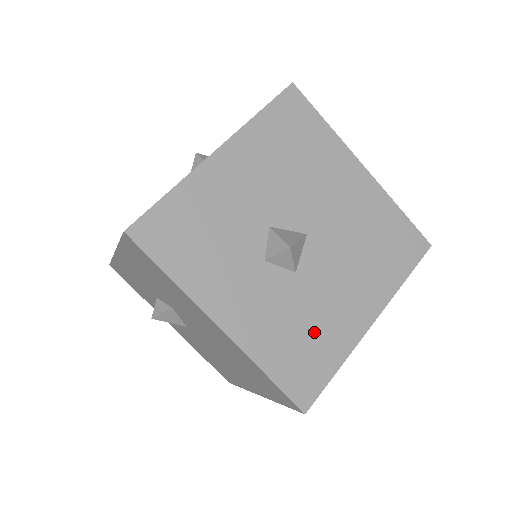
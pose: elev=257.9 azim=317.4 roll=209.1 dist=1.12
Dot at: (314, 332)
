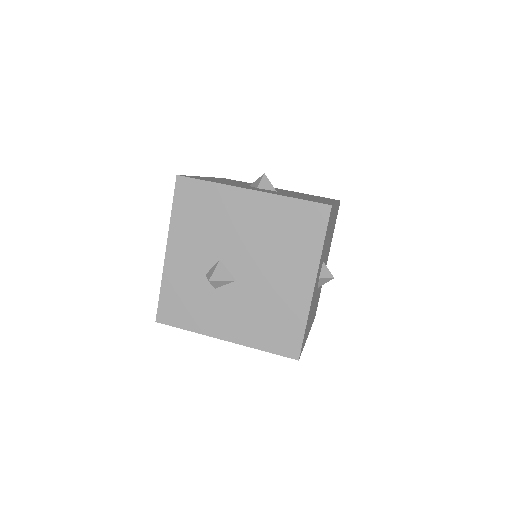
Dot at: occluded
